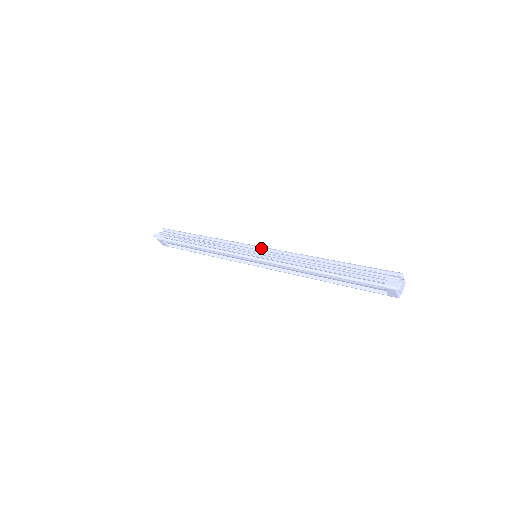
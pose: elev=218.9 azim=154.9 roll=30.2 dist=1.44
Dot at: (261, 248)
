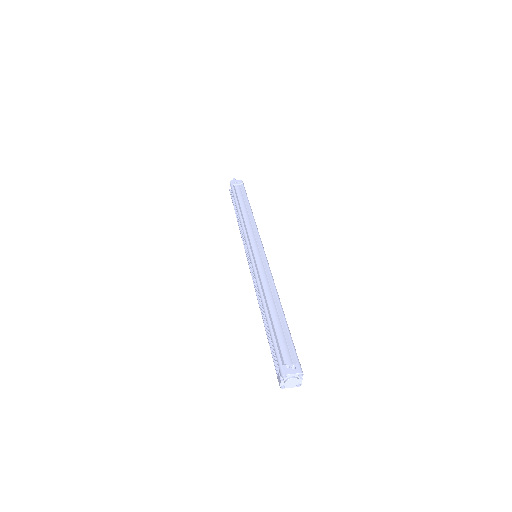
Dot at: (249, 257)
